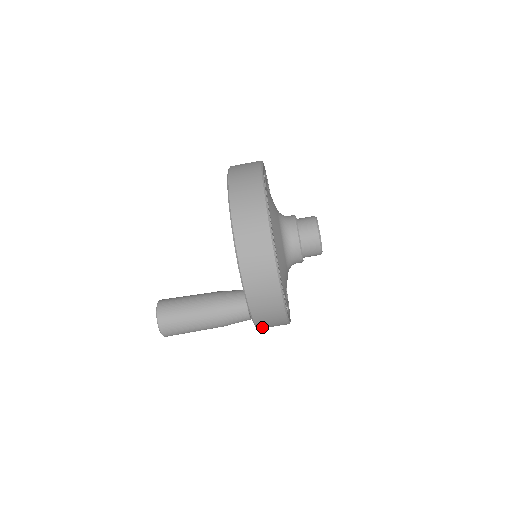
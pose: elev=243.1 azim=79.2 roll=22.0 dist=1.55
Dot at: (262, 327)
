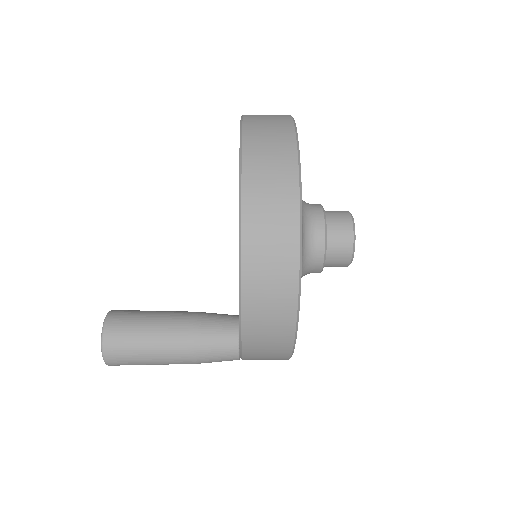
Dot at: occluded
